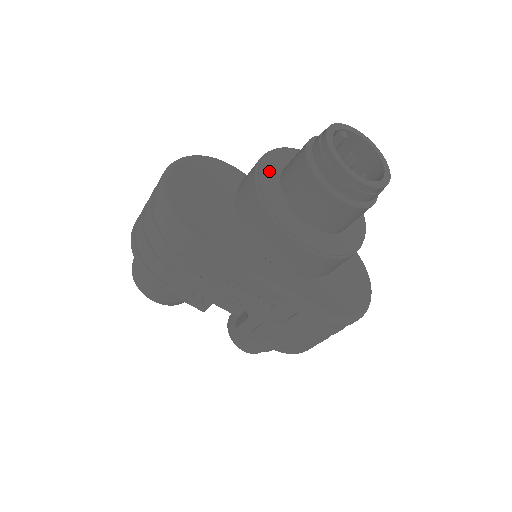
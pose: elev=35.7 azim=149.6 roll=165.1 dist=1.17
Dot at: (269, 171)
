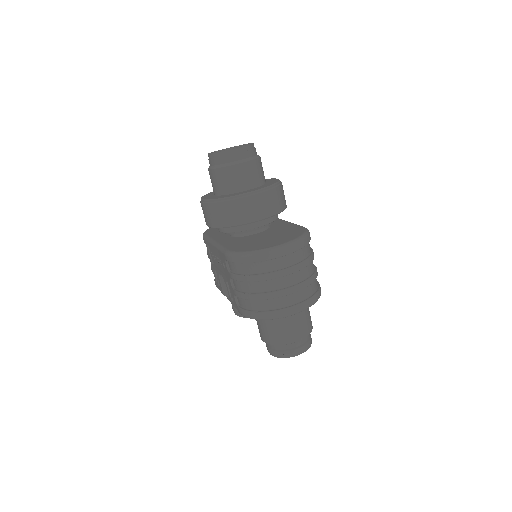
Dot at: occluded
